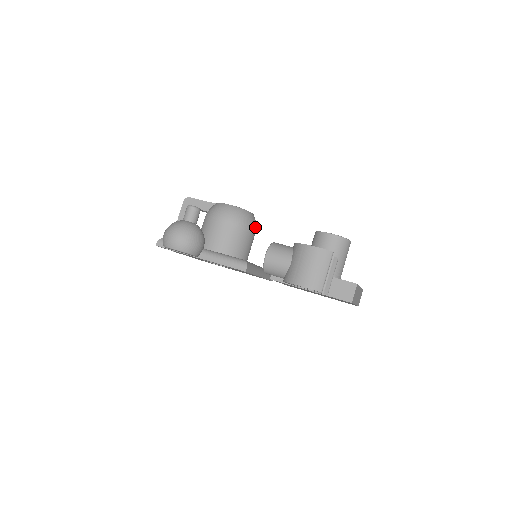
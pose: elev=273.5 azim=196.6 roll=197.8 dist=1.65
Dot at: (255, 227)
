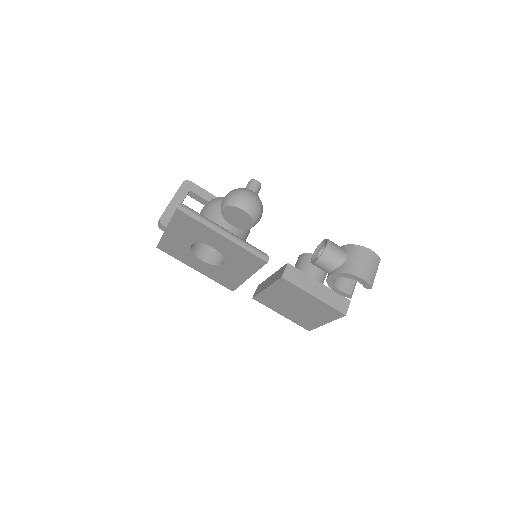
Dot at: occluded
